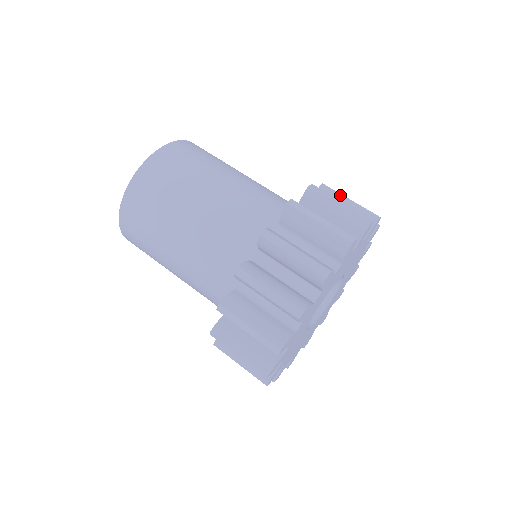
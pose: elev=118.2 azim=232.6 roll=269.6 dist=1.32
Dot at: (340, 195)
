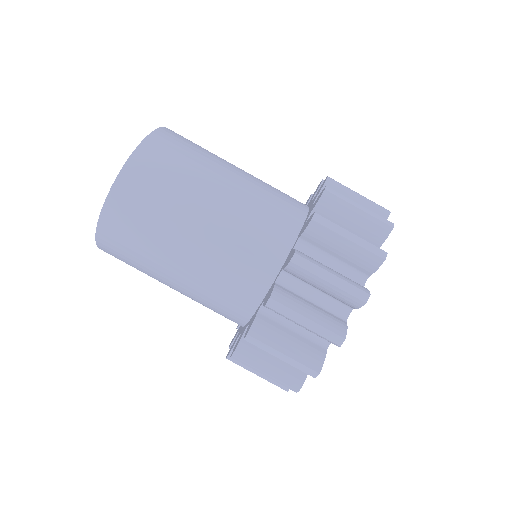
Dot at: (335, 234)
